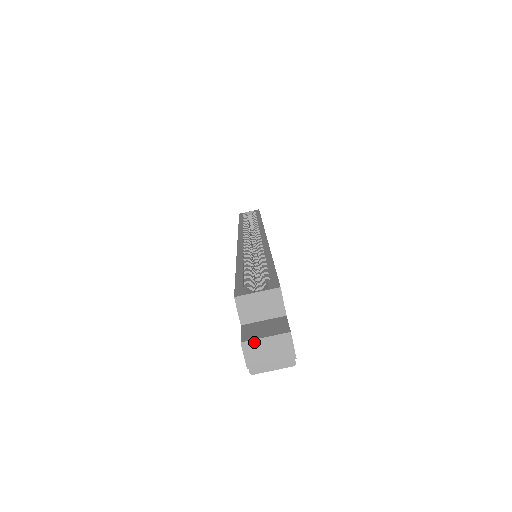
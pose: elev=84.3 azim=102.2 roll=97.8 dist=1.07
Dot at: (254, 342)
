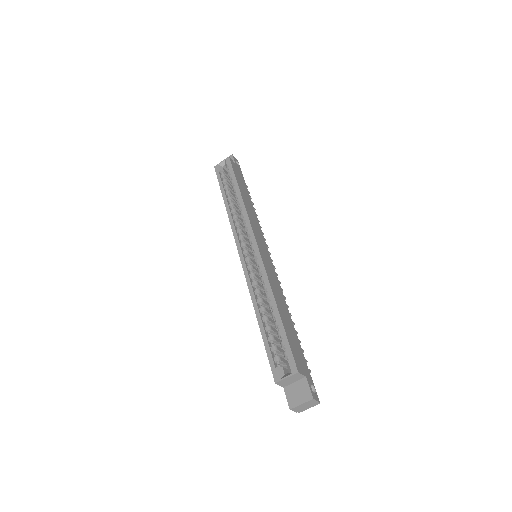
Dot at: (296, 407)
